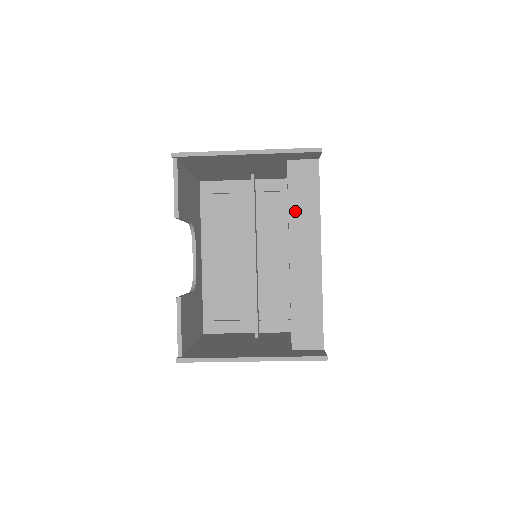
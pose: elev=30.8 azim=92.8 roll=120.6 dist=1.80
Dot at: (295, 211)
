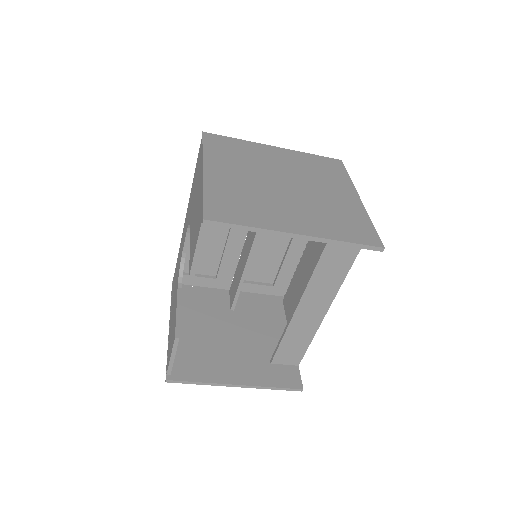
Dot at: (322, 270)
